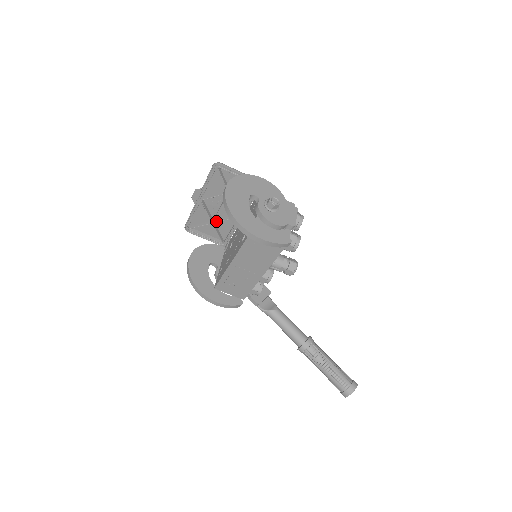
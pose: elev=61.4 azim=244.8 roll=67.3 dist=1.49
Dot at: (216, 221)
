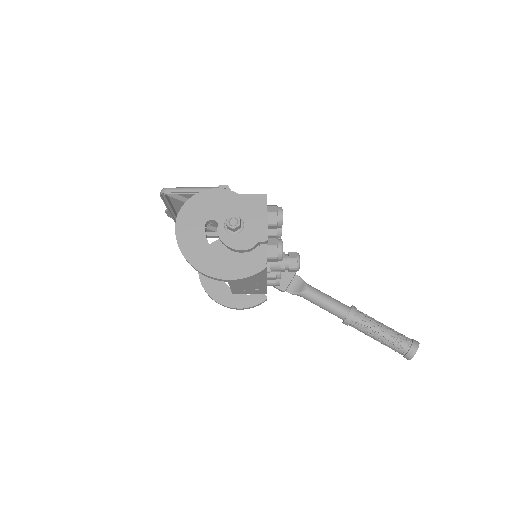
Dot at: occluded
